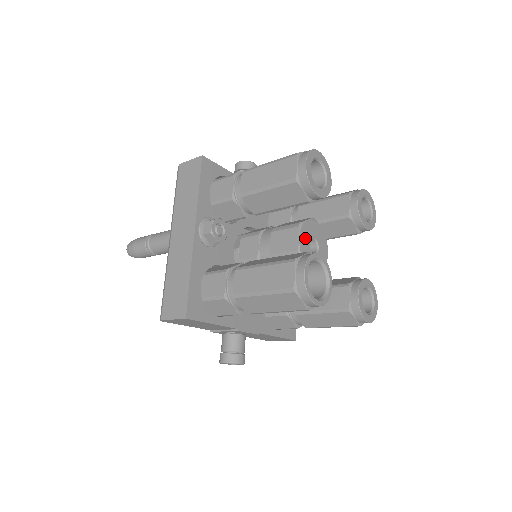
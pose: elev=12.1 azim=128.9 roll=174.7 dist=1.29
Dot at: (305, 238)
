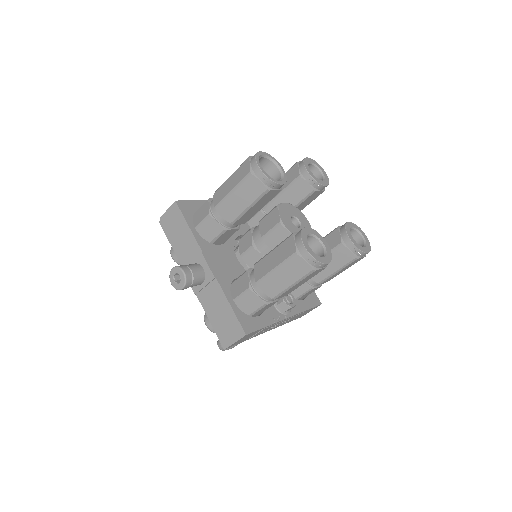
Dot at: (290, 210)
